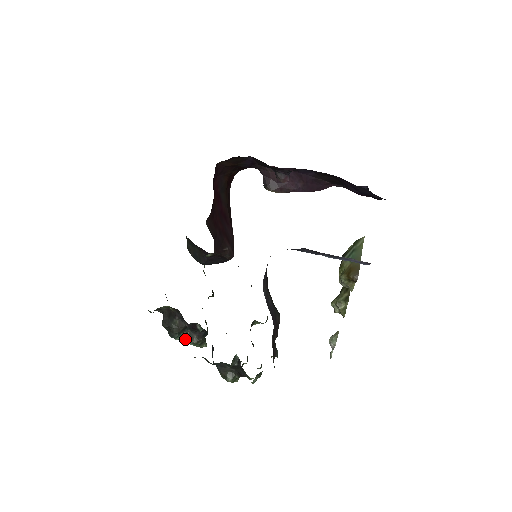
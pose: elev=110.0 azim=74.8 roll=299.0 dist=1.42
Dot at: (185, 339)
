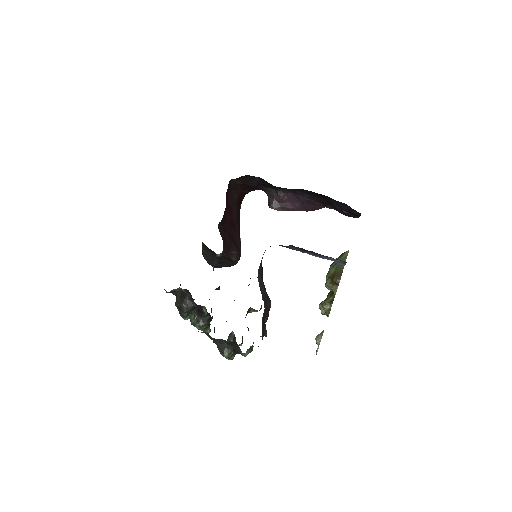
Dot at: (193, 322)
